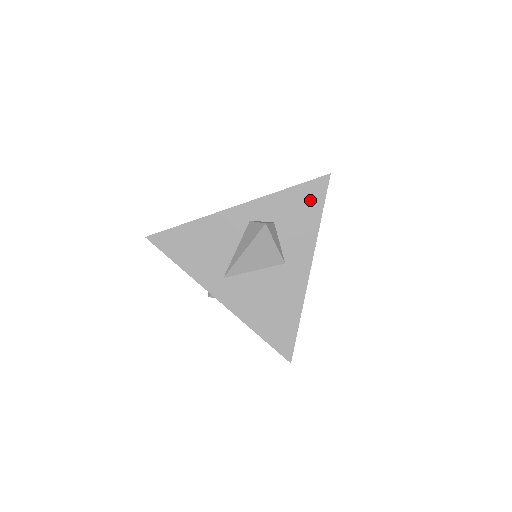
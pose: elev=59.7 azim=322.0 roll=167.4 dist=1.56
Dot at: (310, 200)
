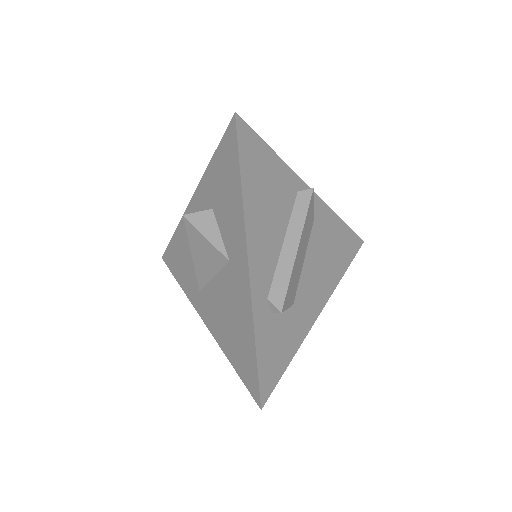
Dot at: (228, 163)
